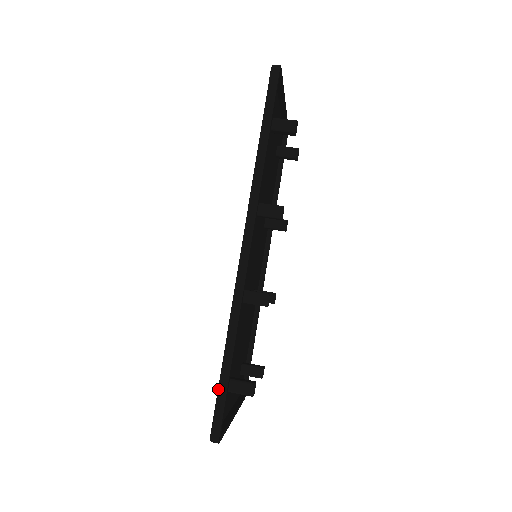
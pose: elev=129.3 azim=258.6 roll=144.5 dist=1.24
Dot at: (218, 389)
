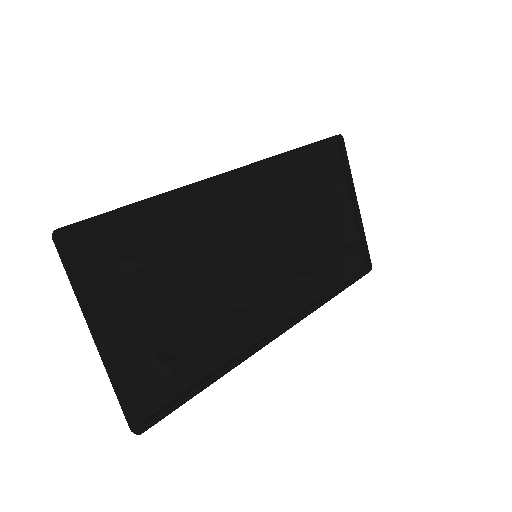
Dot at: occluded
